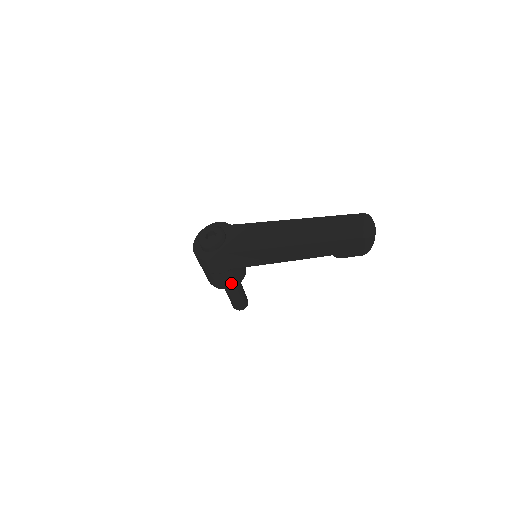
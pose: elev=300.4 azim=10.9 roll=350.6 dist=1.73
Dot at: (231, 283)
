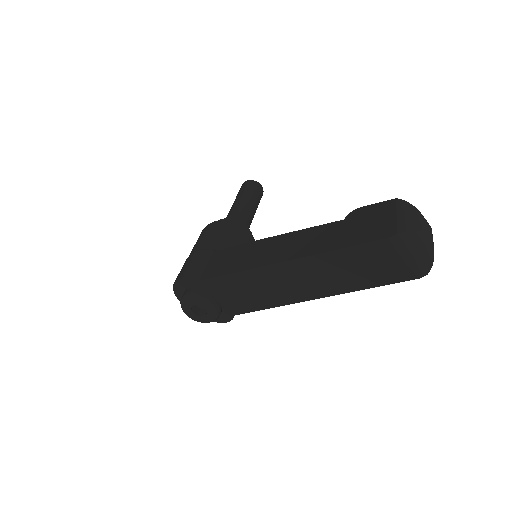
Dot at: occluded
